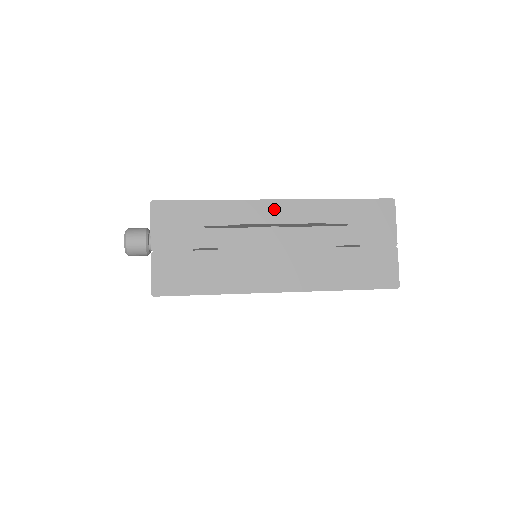
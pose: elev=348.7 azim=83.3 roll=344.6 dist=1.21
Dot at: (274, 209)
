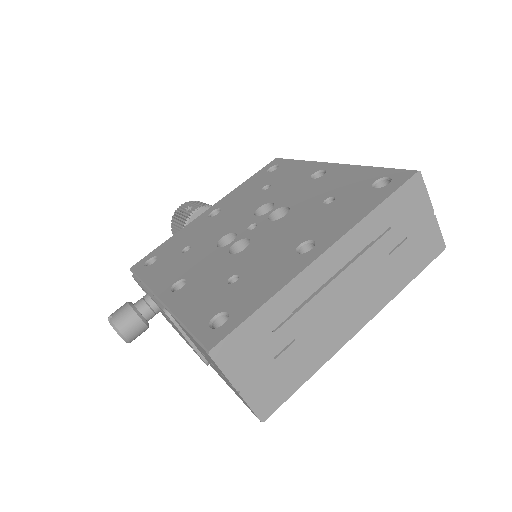
Dot at: (325, 264)
